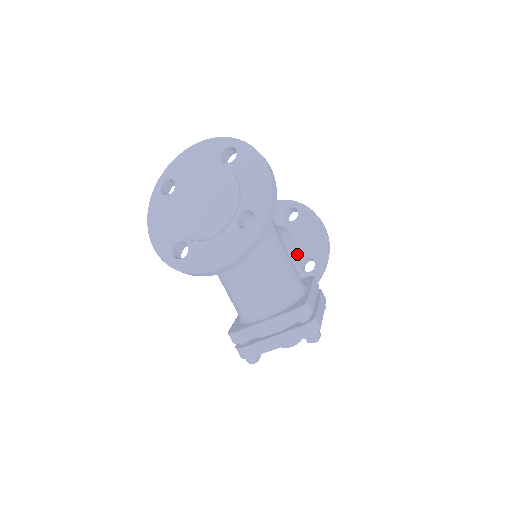
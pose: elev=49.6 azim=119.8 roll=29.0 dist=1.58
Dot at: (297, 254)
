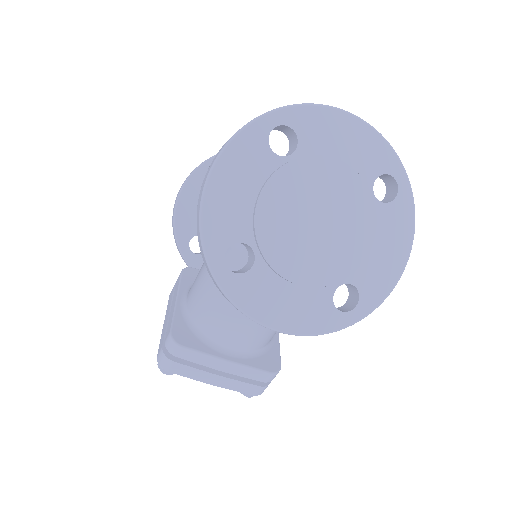
Dot at: occluded
